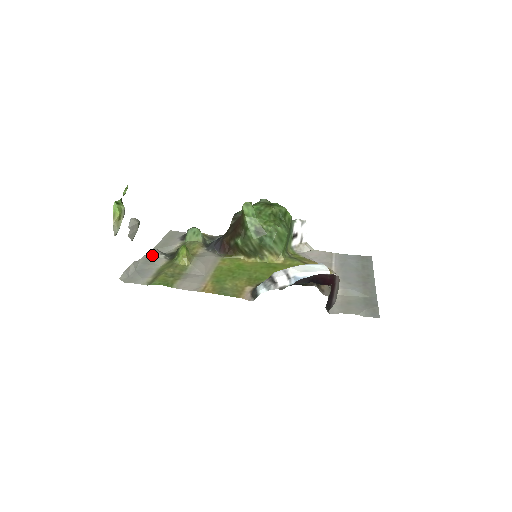
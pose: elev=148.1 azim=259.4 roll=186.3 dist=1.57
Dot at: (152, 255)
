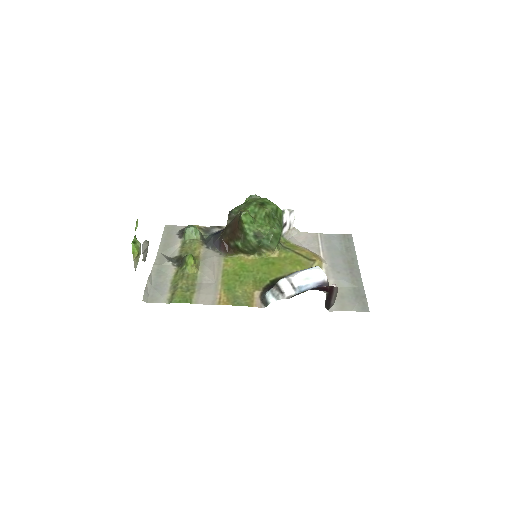
Dot at: (160, 263)
